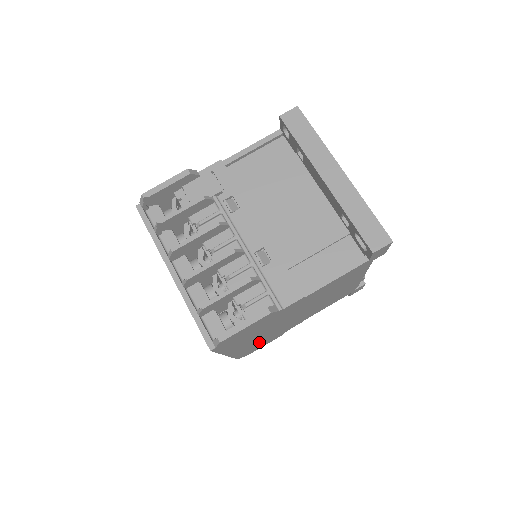
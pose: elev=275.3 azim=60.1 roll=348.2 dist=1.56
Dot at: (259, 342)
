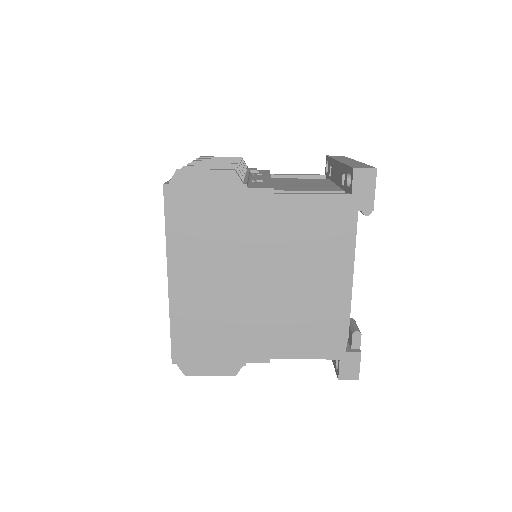
Dot at: (207, 322)
